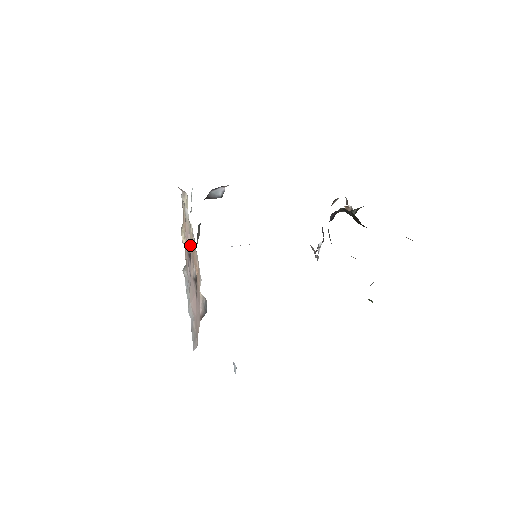
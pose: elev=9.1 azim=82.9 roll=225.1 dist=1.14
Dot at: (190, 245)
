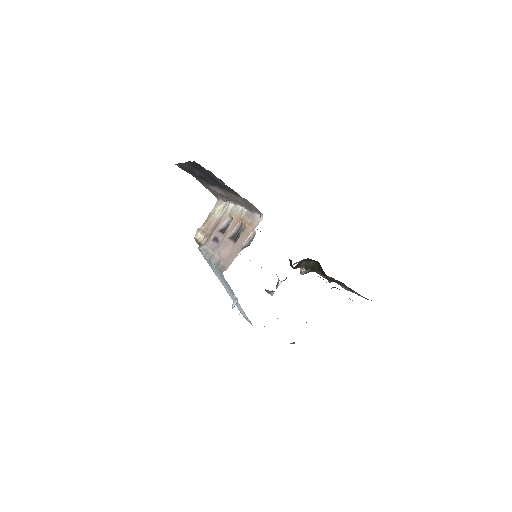
Dot at: (223, 226)
